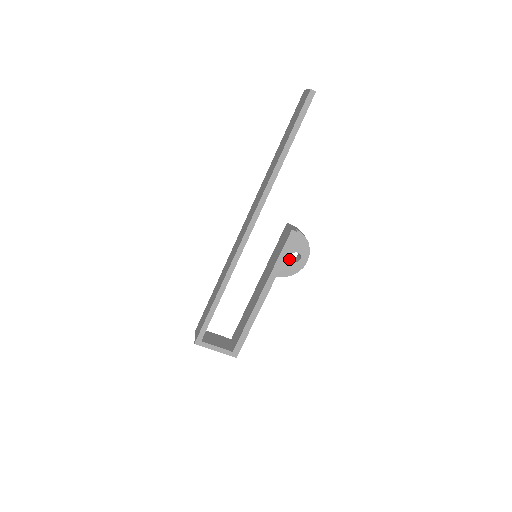
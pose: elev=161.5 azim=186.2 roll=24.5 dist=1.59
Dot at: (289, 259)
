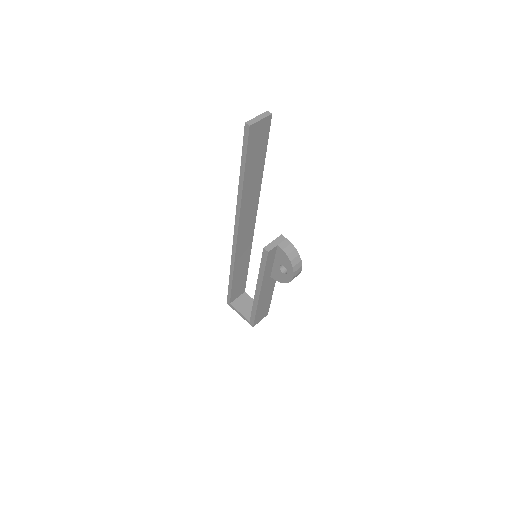
Dot at: (279, 269)
